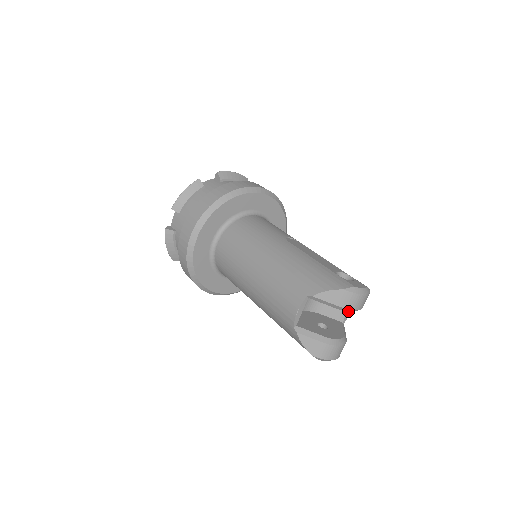
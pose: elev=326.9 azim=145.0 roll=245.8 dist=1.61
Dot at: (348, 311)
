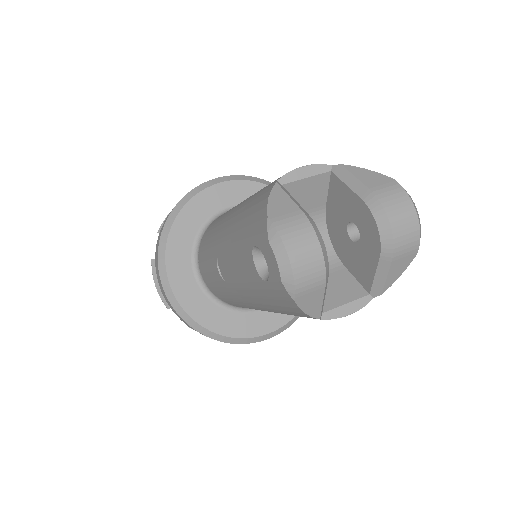
Dot at: (375, 216)
